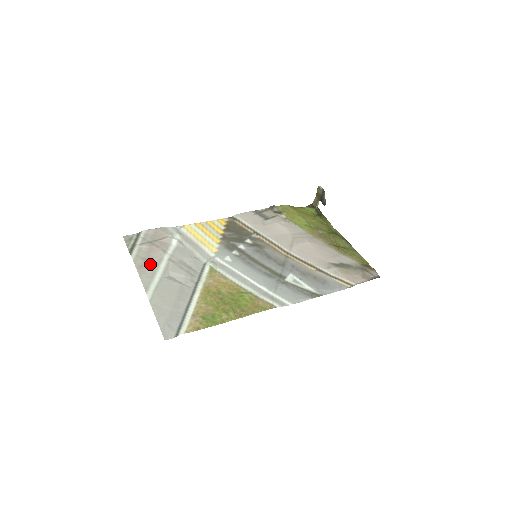
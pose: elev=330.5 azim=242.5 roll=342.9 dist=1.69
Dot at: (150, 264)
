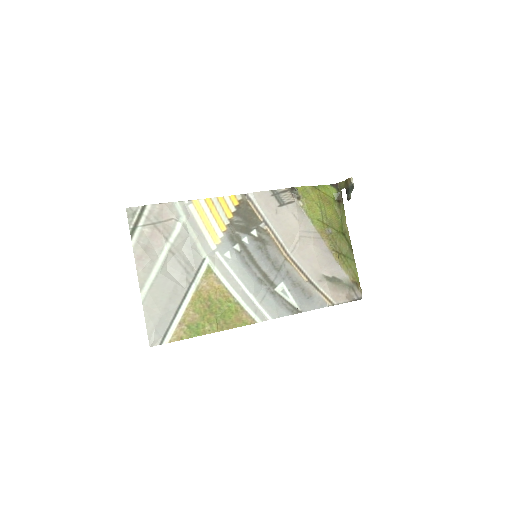
Dot at: (149, 255)
